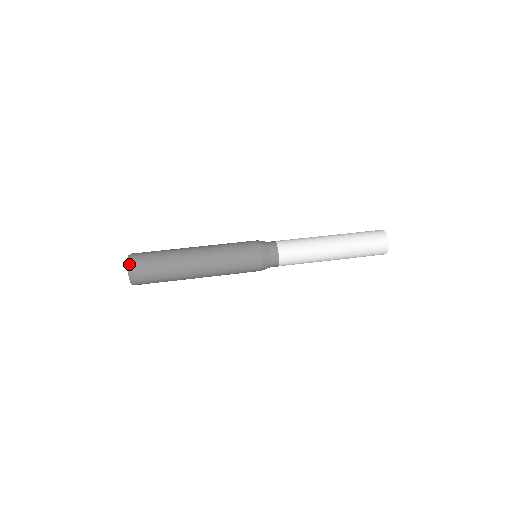
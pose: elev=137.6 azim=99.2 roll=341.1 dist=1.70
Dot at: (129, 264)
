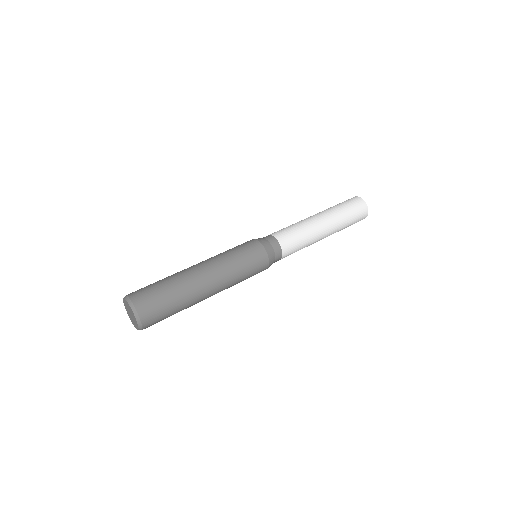
Dot at: (137, 313)
